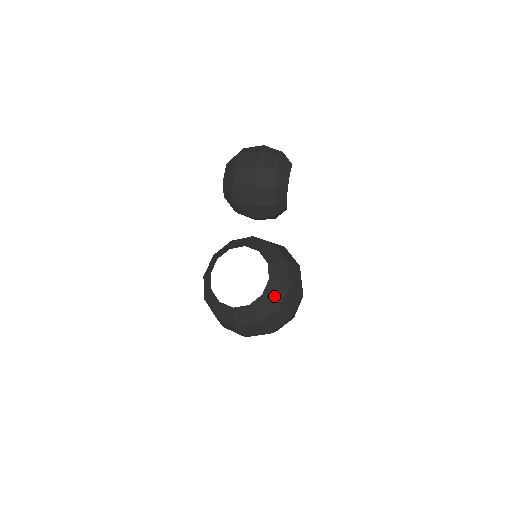
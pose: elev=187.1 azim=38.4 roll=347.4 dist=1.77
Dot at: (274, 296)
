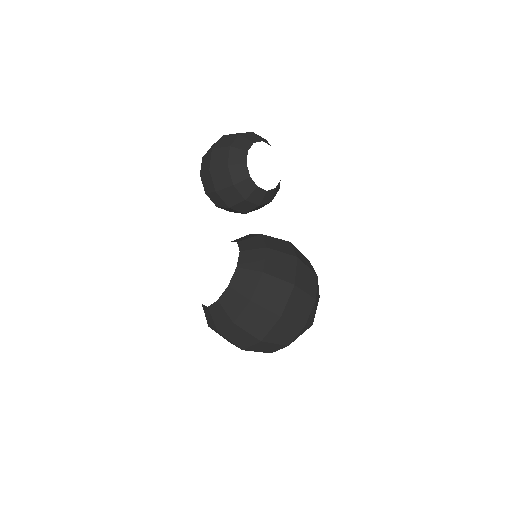
Dot at: (243, 287)
